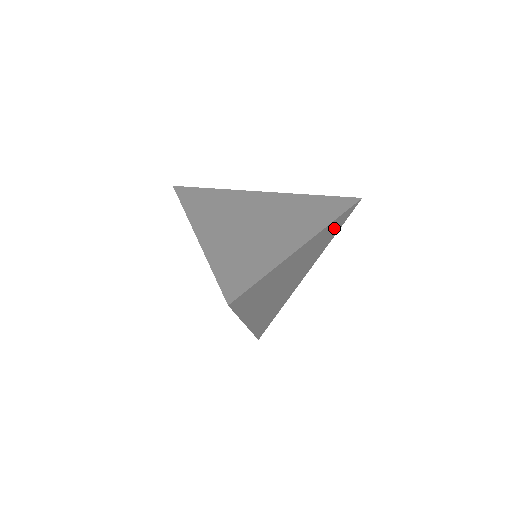
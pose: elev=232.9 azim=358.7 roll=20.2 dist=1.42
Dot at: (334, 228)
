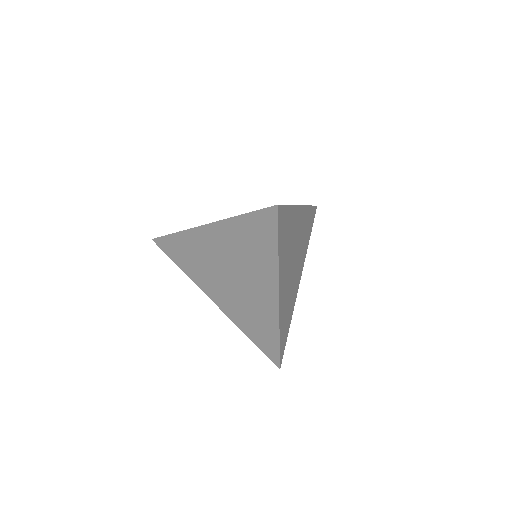
Dot at: (309, 223)
